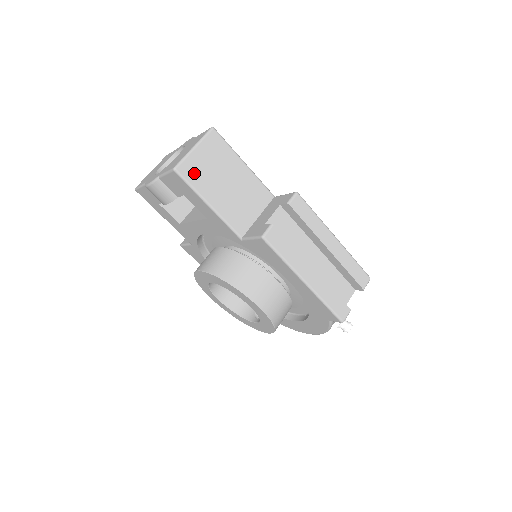
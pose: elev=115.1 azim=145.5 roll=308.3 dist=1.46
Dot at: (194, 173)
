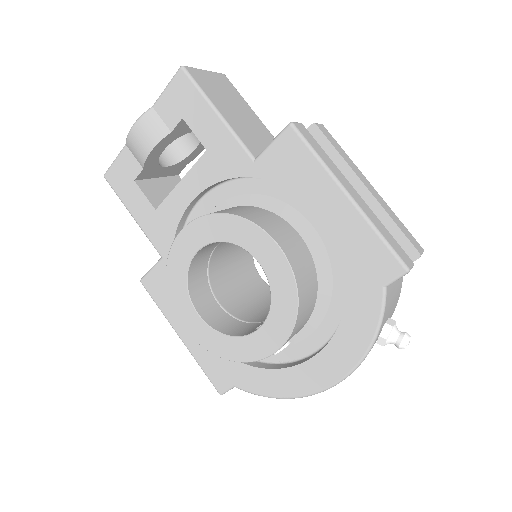
Dot at: (203, 82)
